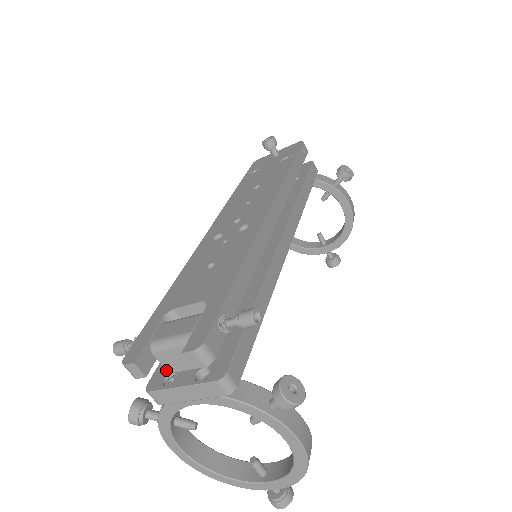
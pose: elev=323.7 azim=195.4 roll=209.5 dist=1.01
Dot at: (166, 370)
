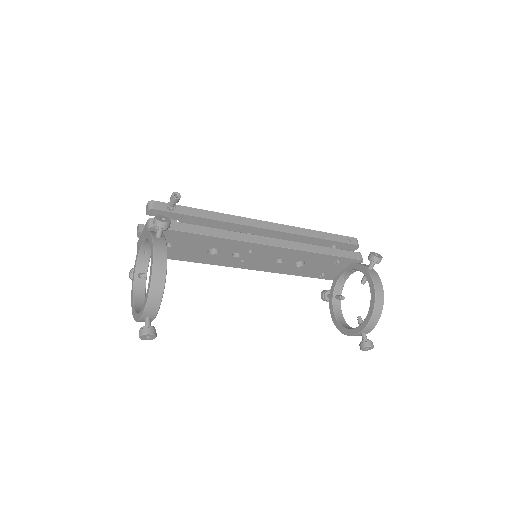
Dot at: occluded
